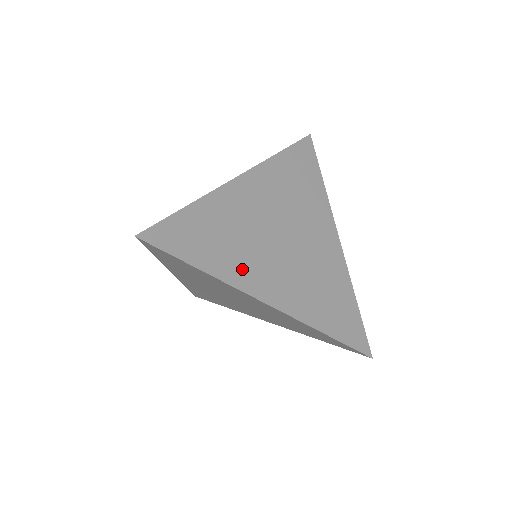
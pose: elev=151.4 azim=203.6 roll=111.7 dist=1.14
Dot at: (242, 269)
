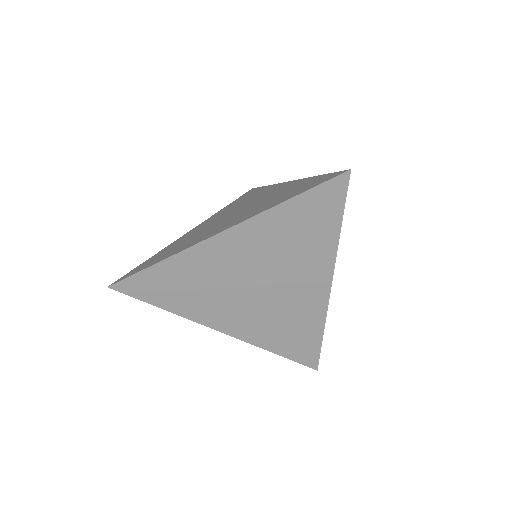
Dot at: (194, 241)
